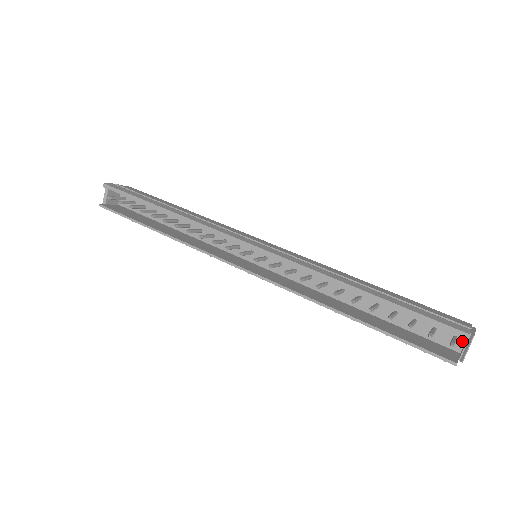
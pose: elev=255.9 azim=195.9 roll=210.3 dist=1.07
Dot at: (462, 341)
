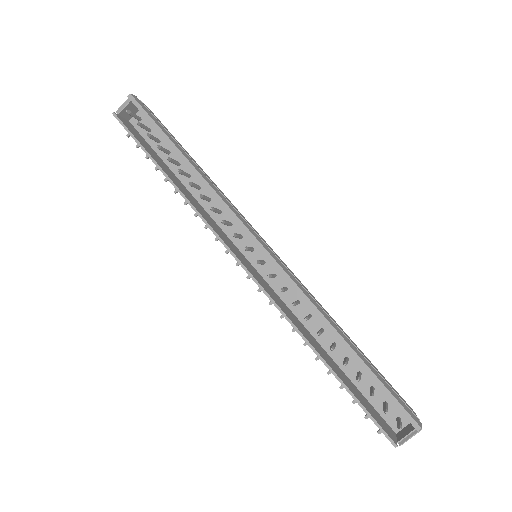
Dot at: (403, 424)
